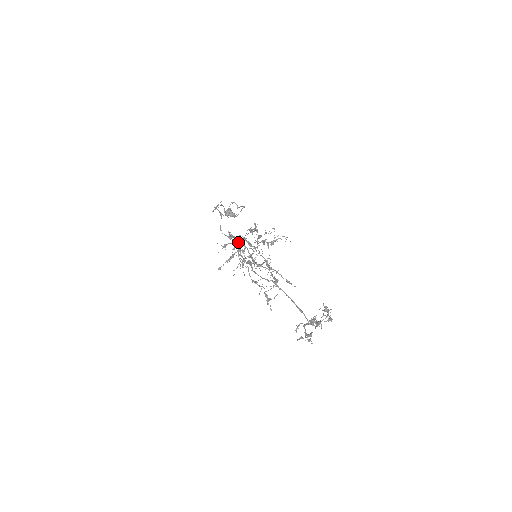
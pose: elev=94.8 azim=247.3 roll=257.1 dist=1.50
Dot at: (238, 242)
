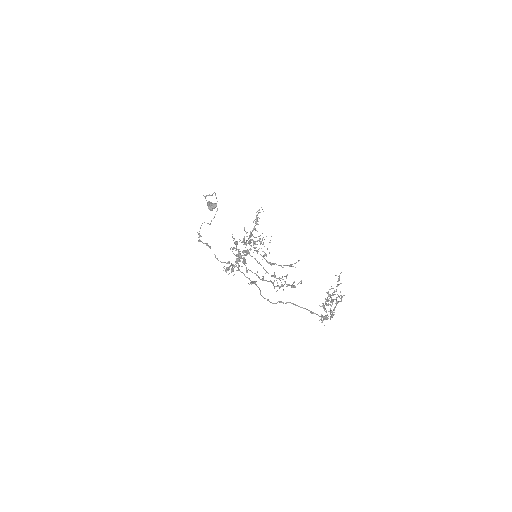
Dot at: (236, 262)
